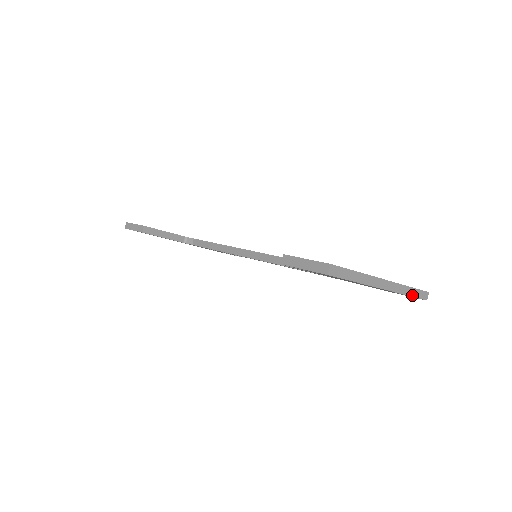
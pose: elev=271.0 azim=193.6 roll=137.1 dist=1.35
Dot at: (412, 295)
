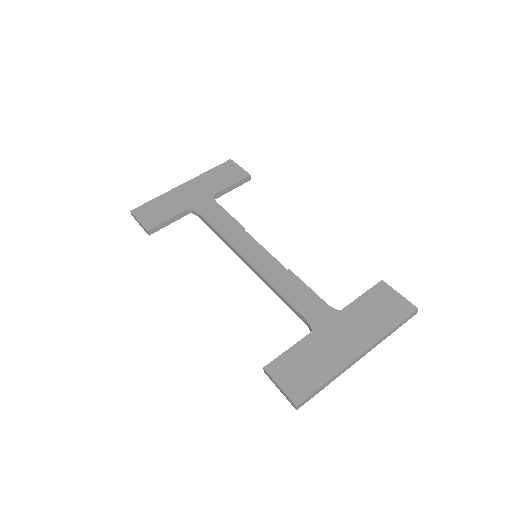
Dot at: (396, 329)
